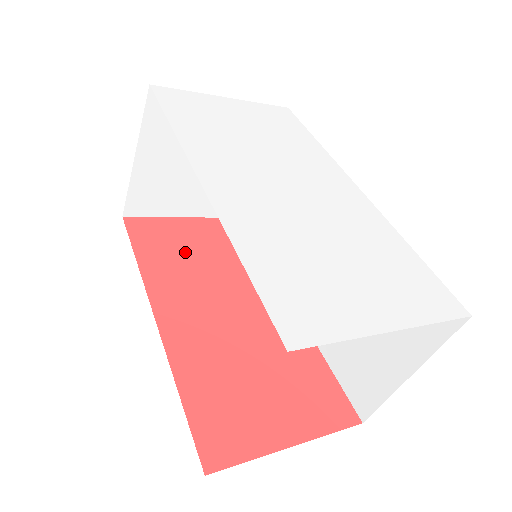
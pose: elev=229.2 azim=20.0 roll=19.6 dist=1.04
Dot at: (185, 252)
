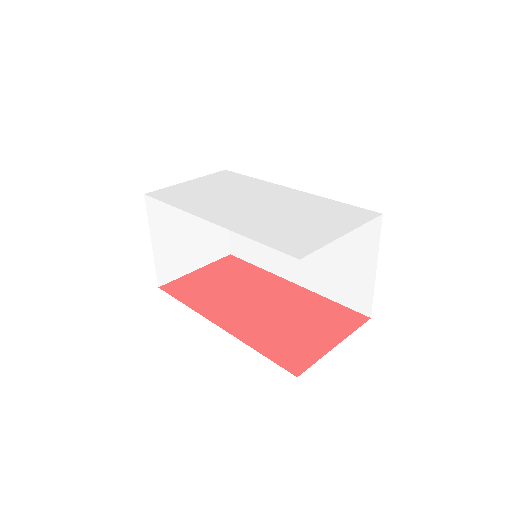
Dot at: (209, 287)
